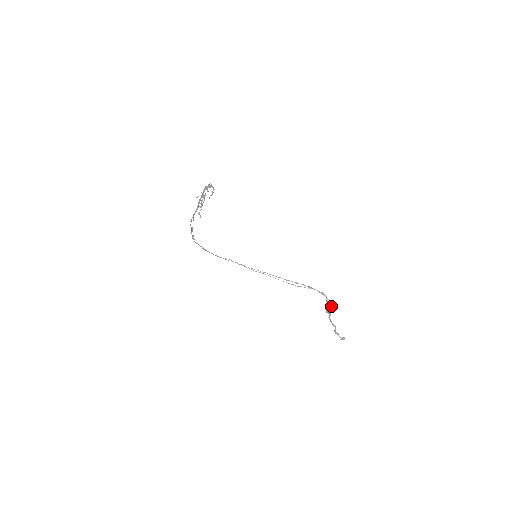
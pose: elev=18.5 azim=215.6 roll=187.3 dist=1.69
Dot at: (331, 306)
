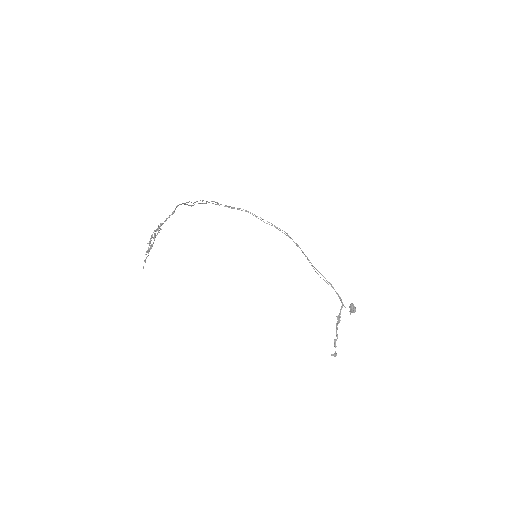
Dot at: (350, 309)
